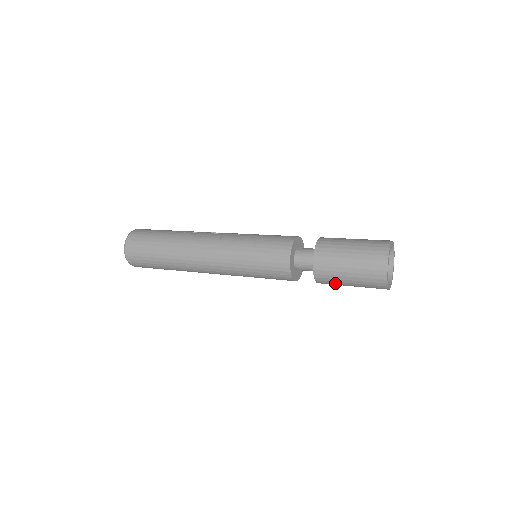
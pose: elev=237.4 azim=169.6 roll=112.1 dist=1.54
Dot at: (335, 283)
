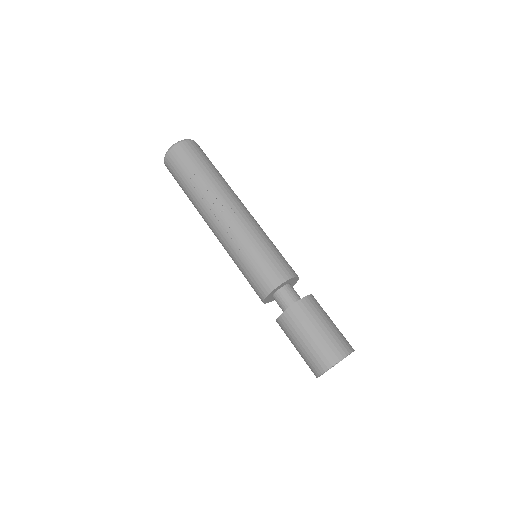
Dot at: occluded
